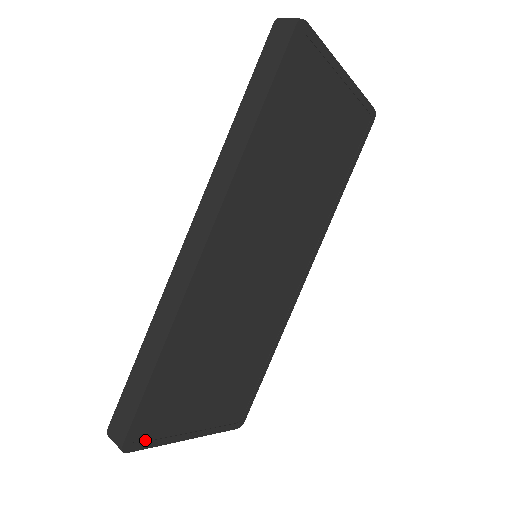
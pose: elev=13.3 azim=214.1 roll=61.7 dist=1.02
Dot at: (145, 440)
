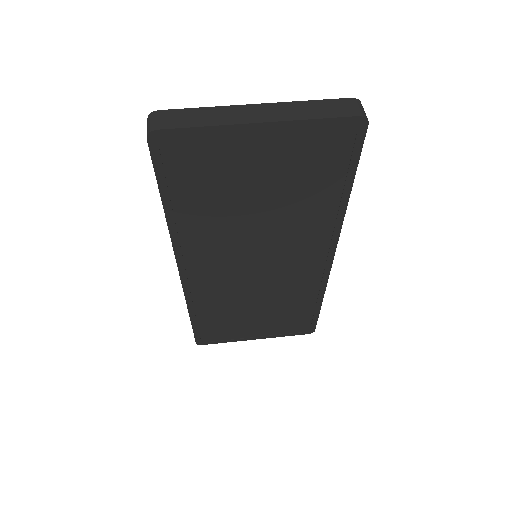
Dot at: (213, 341)
